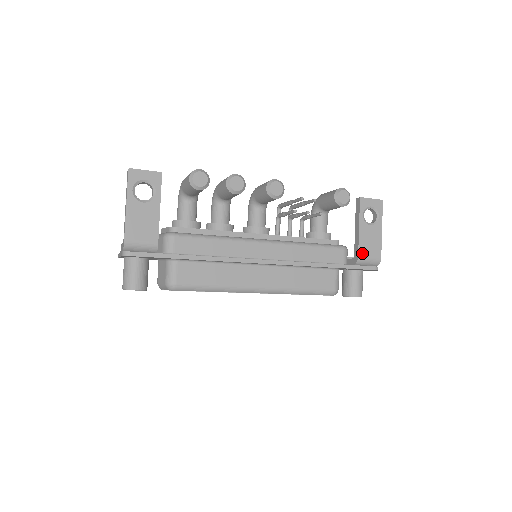
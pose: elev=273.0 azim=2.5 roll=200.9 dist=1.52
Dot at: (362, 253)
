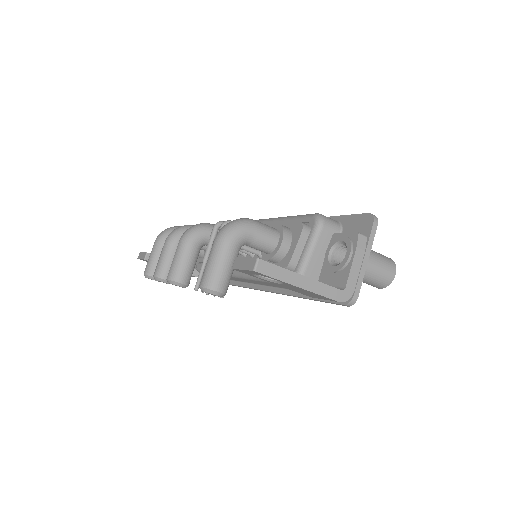
Dot at: (311, 296)
